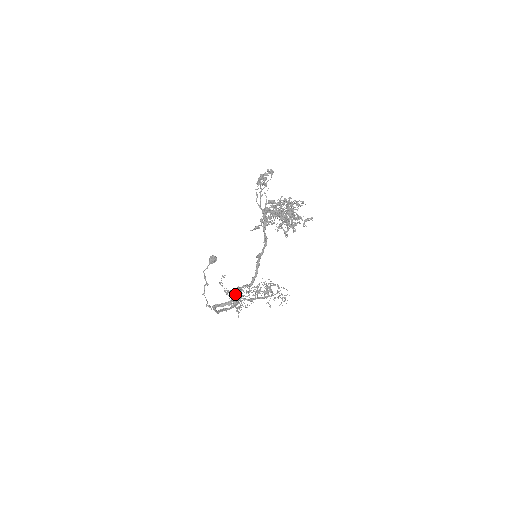
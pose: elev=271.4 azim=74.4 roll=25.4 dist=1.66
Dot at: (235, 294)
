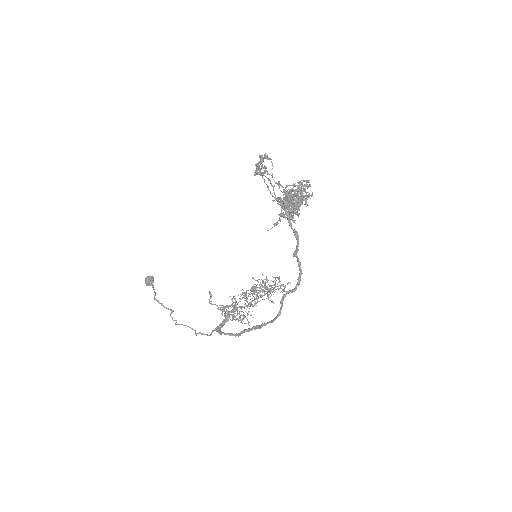
Dot at: occluded
